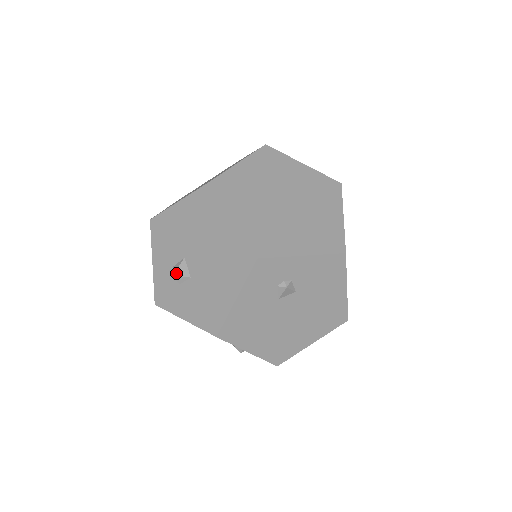
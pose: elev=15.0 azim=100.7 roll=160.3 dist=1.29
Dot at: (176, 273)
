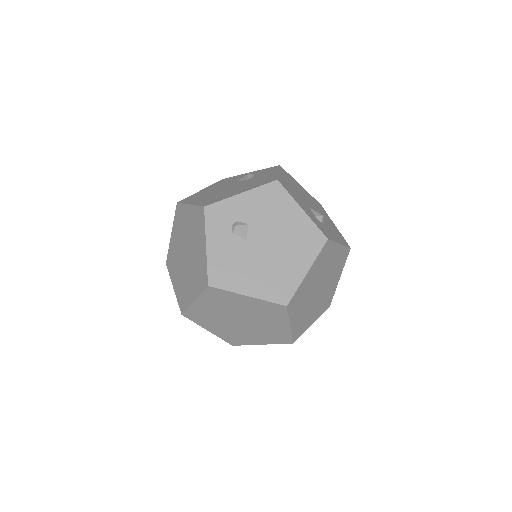
Dot at: occluded
